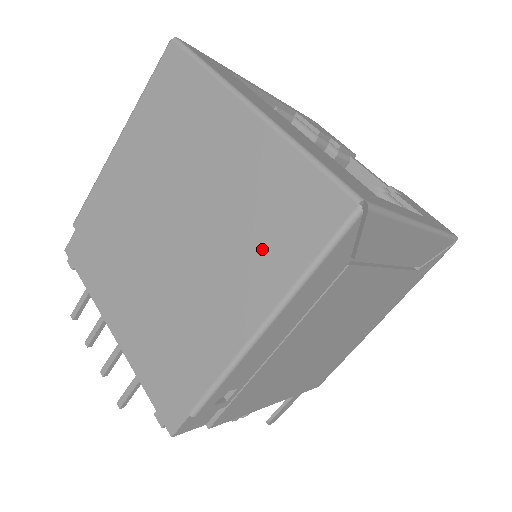
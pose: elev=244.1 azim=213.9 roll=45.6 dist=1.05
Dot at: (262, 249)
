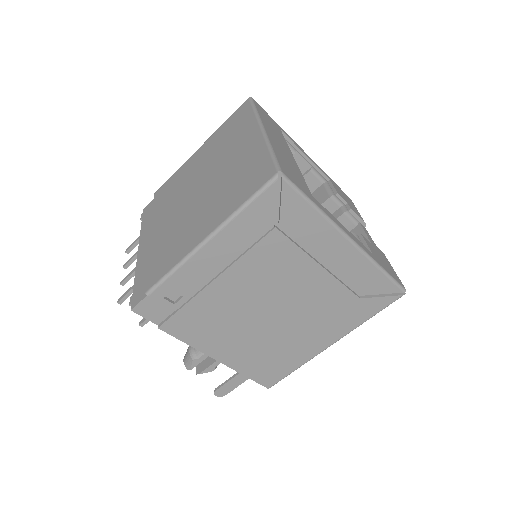
Dot at: (227, 198)
